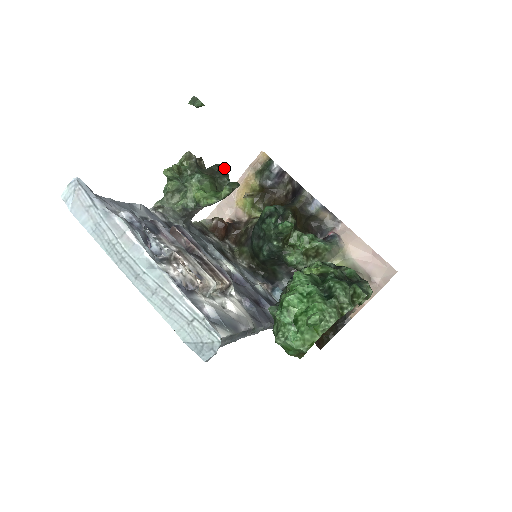
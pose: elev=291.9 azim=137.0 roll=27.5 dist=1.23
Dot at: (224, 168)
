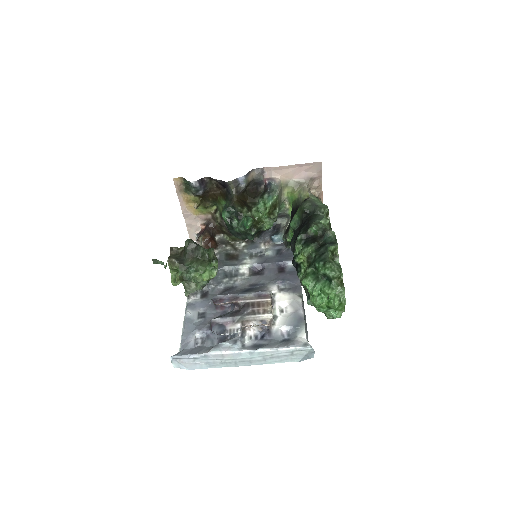
Dot at: (192, 245)
